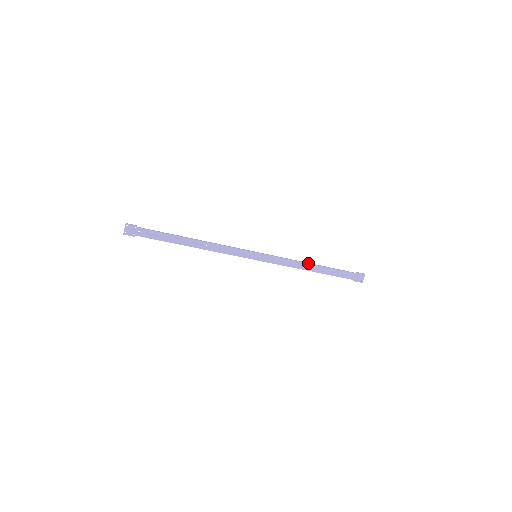
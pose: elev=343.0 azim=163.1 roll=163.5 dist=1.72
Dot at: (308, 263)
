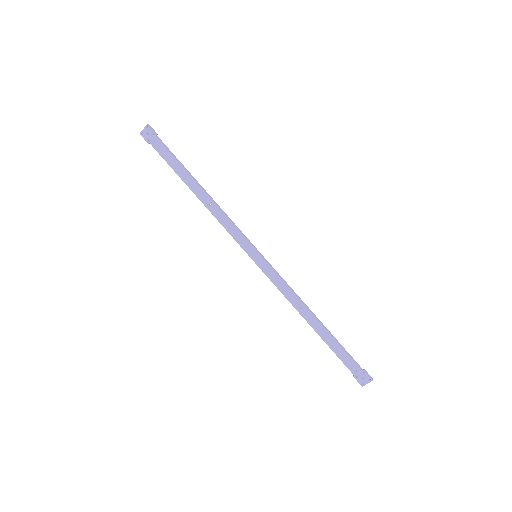
Dot at: (310, 310)
